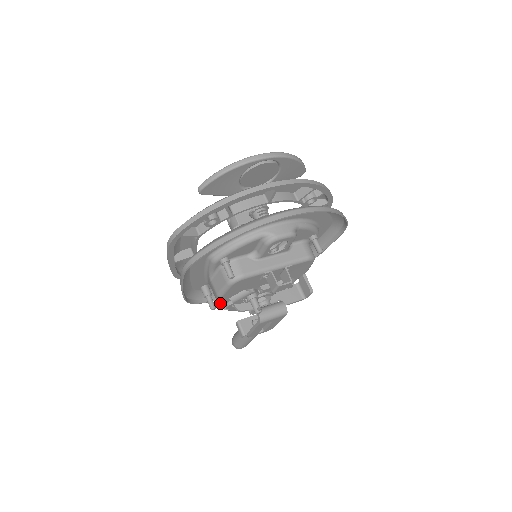
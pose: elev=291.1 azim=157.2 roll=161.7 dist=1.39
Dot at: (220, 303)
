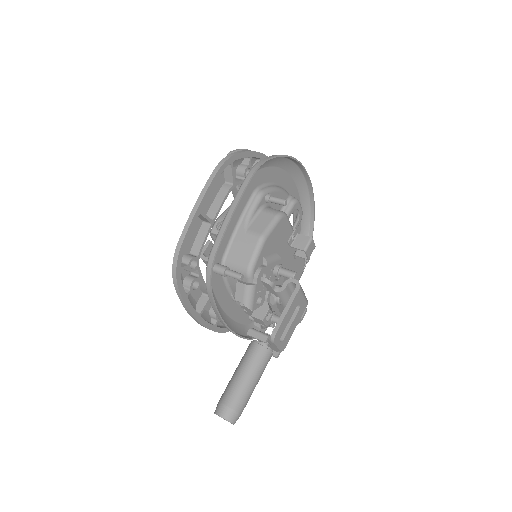
Dot at: (253, 263)
